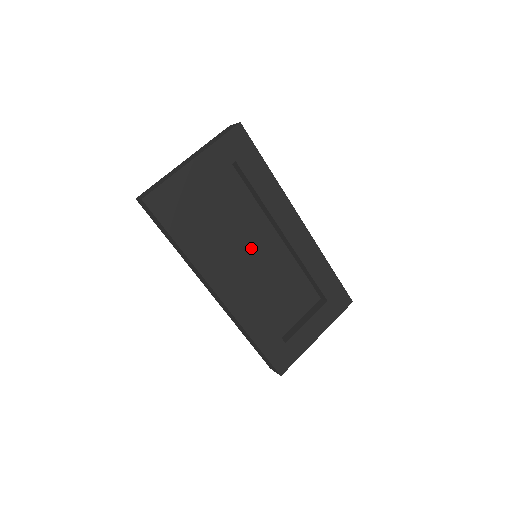
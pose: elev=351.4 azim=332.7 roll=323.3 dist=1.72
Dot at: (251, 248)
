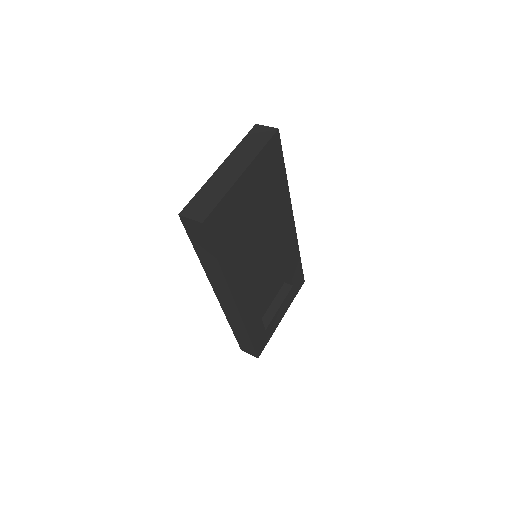
Dot at: (255, 250)
